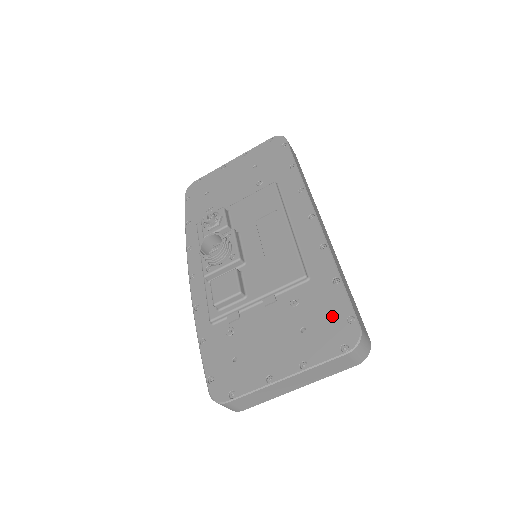
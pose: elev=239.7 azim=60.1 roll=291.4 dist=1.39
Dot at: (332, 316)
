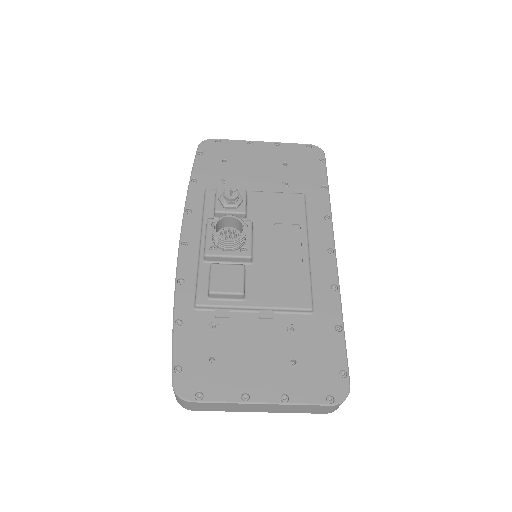
Dot at: (326, 362)
